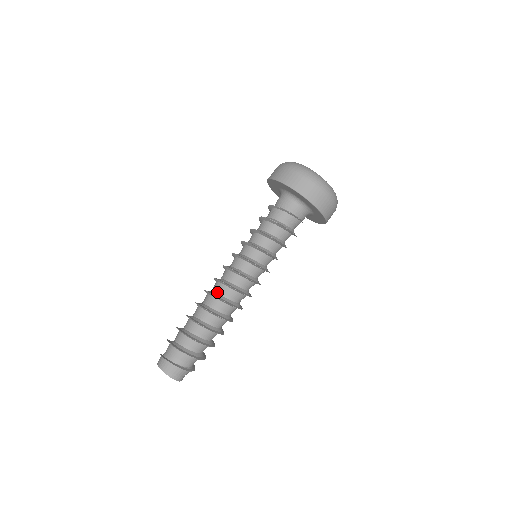
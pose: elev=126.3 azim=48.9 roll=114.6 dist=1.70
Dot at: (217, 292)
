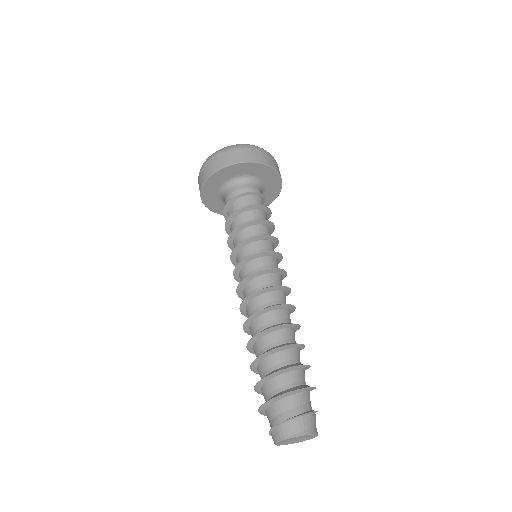
Dot at: (265, 306)
